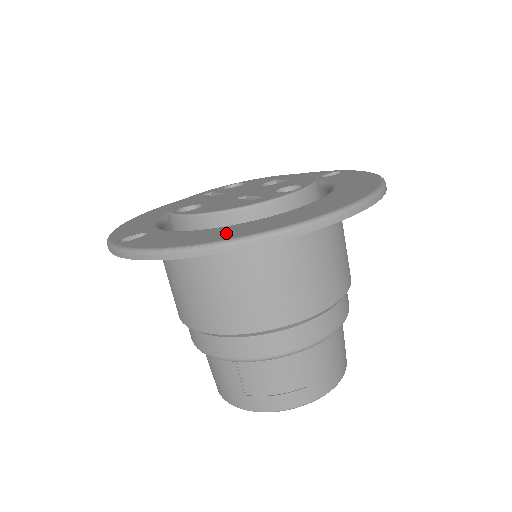
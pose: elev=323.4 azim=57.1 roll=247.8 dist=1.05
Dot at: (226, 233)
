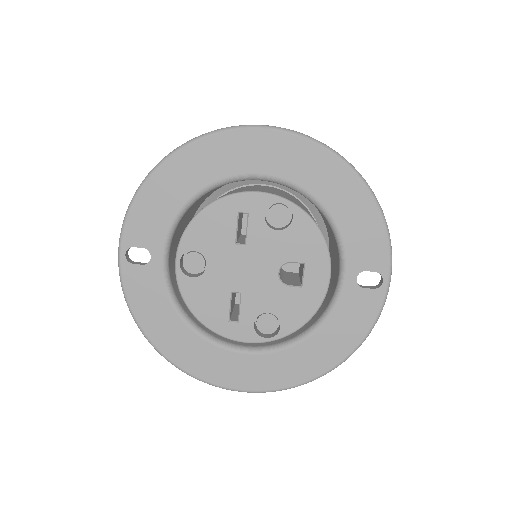
Dot at: (179, 348)
